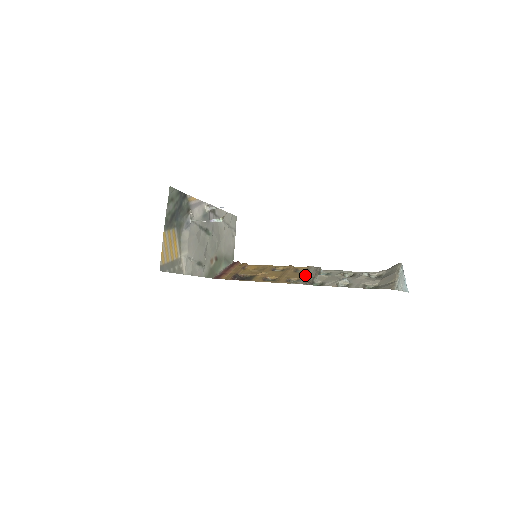
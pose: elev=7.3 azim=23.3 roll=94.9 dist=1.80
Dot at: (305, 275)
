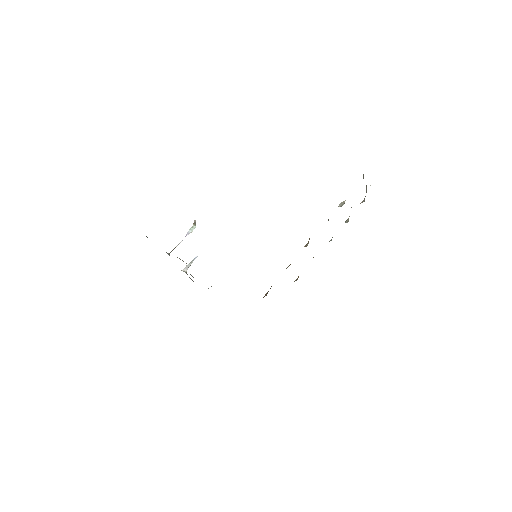
Dot at: occluded
